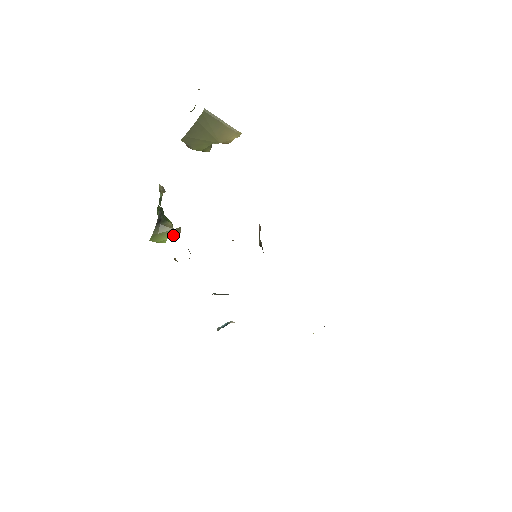
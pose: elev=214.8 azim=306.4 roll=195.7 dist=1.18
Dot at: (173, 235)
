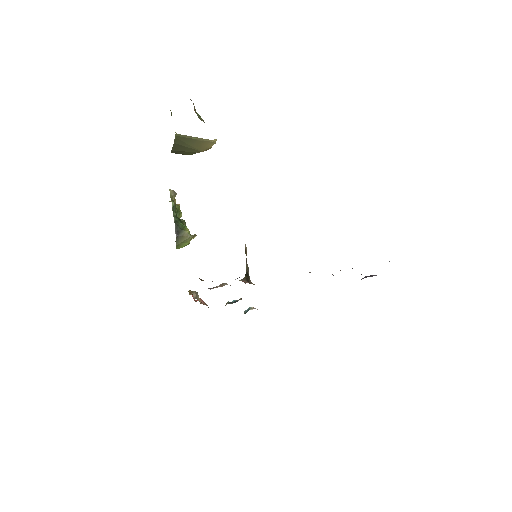
Dot at: occluded
